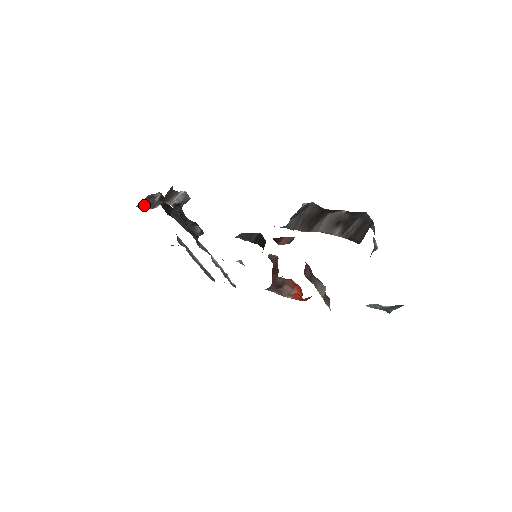
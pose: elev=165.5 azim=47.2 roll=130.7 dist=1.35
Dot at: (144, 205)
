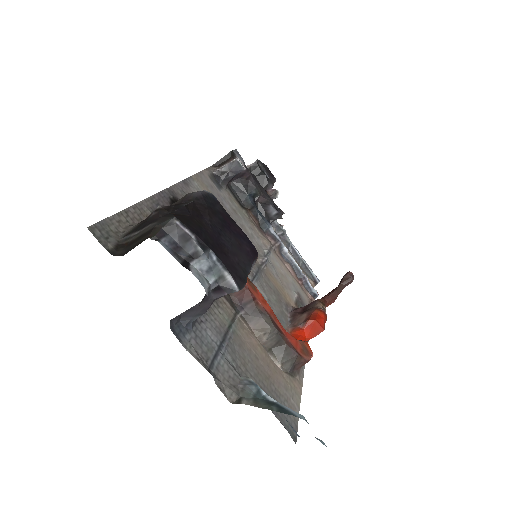
Dot at: occluded
